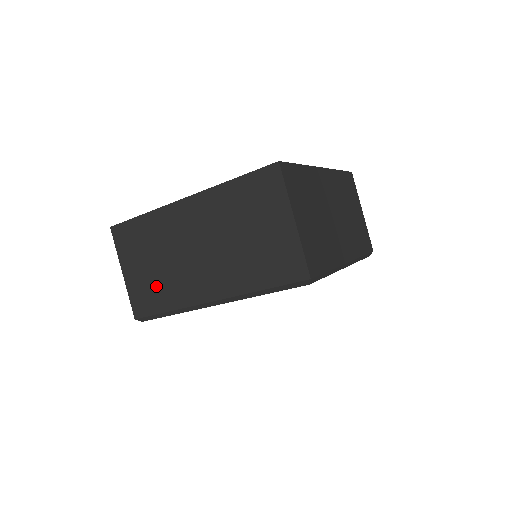
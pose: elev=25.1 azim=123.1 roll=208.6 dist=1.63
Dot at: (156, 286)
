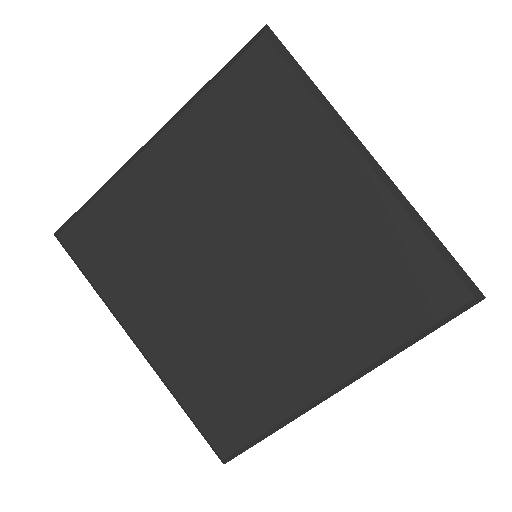
Dot at: occluded
